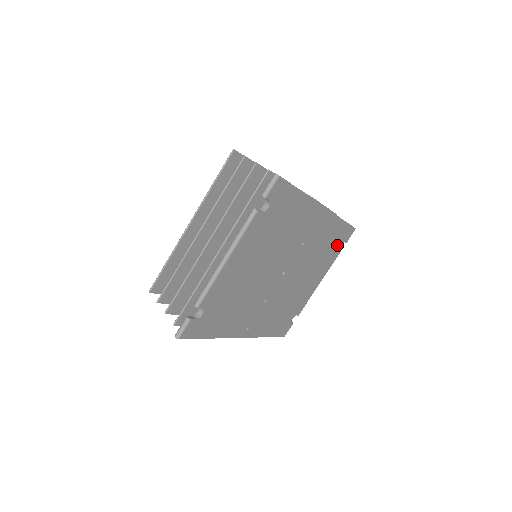
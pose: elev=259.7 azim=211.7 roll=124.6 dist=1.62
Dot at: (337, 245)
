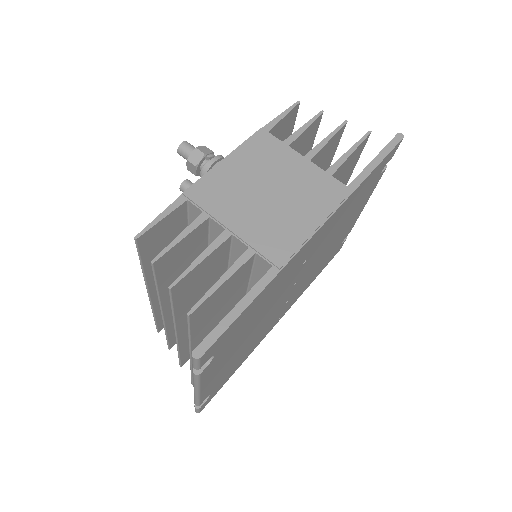
Dot at: (374, 179)
